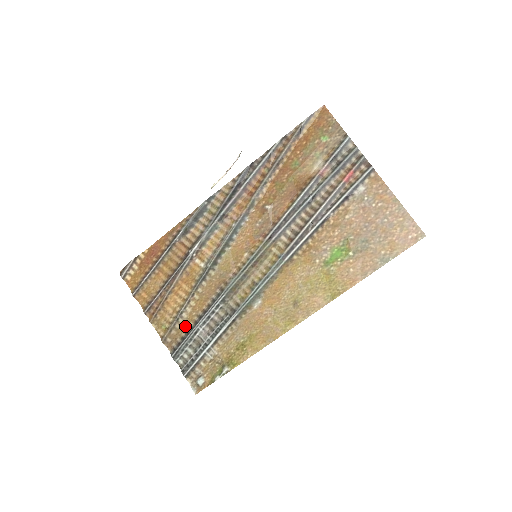
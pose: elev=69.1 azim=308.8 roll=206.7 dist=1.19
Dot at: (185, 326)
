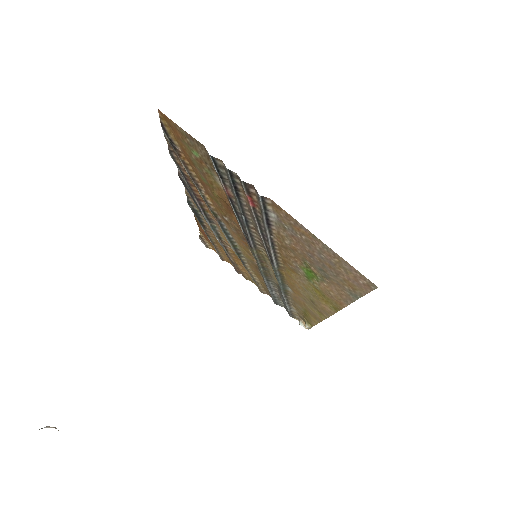
Dot at: (265, 287)
